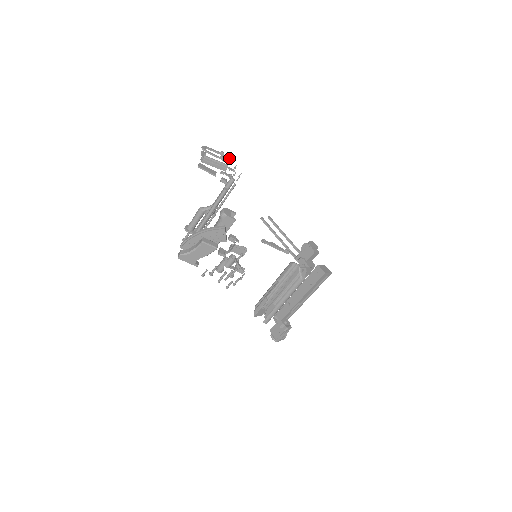
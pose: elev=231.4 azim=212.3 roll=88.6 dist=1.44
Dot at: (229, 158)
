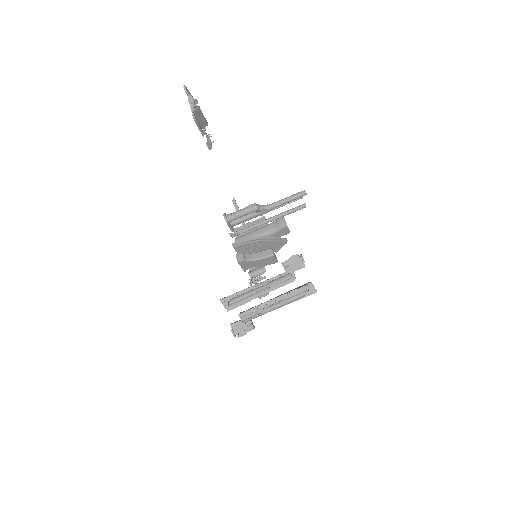
Dot at: occluded
